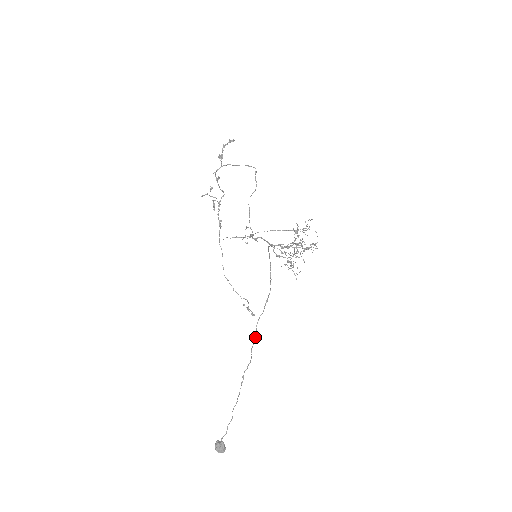
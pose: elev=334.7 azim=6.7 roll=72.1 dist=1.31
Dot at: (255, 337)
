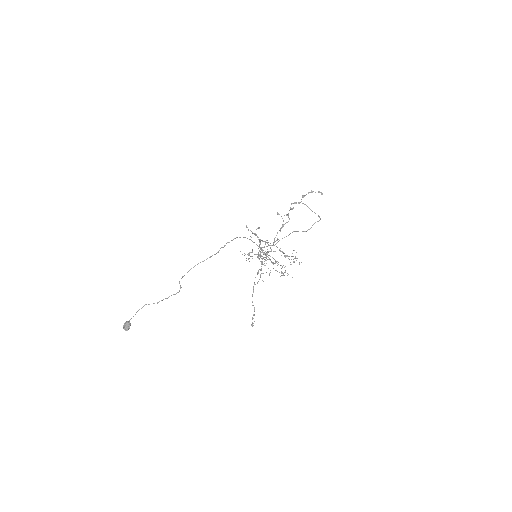
Dot at: occluded
